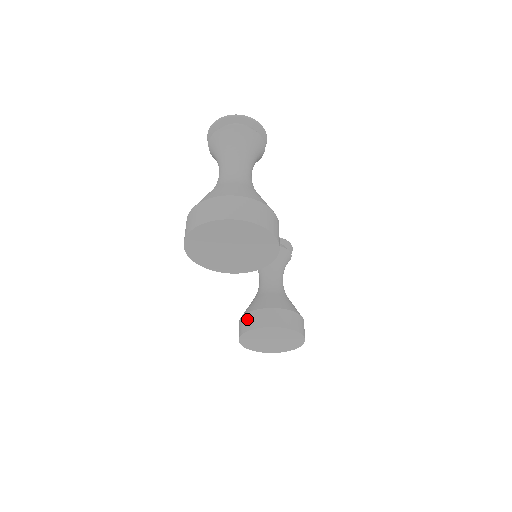
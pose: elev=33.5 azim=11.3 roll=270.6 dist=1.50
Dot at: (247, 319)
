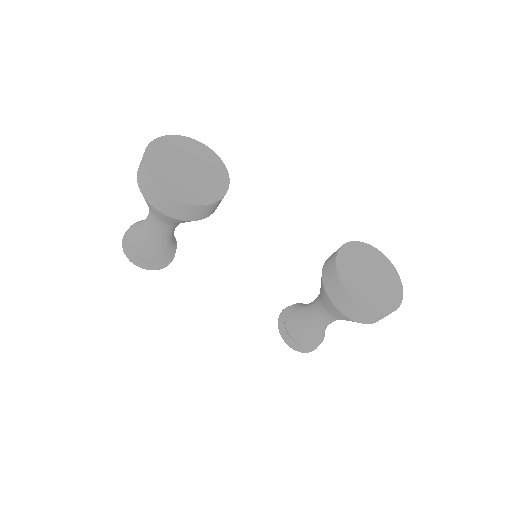
Dot at: (329, 286)
